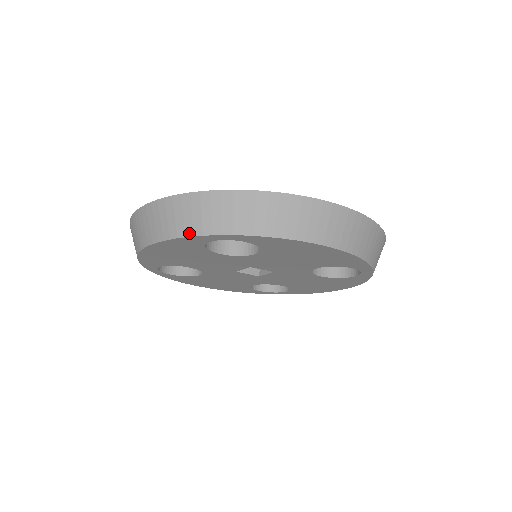
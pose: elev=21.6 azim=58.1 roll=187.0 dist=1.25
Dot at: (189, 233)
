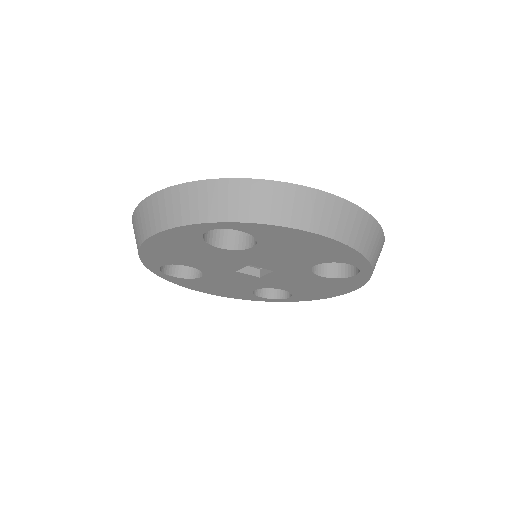
Dot at: (186, 222)
